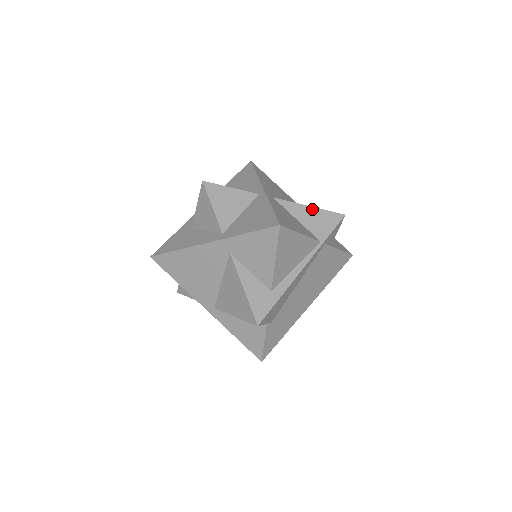
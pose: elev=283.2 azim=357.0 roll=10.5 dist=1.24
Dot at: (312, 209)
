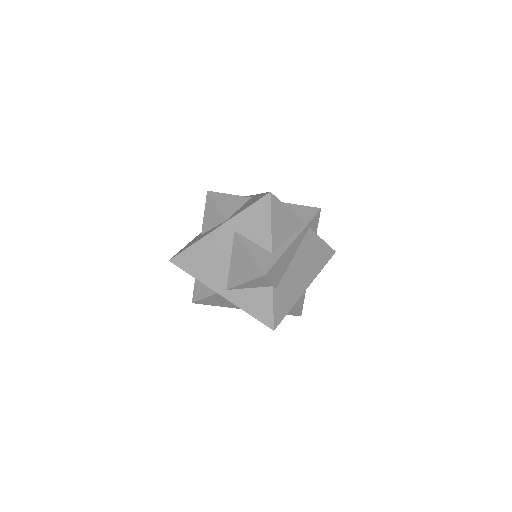
Dot at: (294, 205)
